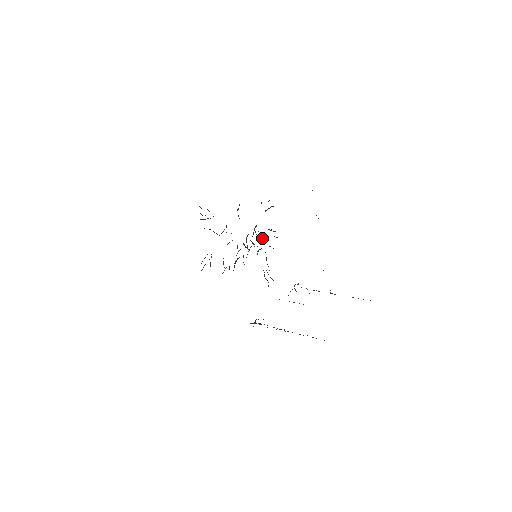
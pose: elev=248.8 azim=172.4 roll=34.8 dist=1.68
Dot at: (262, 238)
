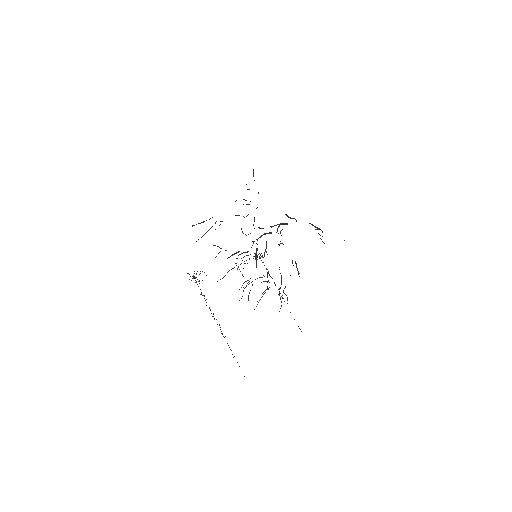
Dot at: occluded
